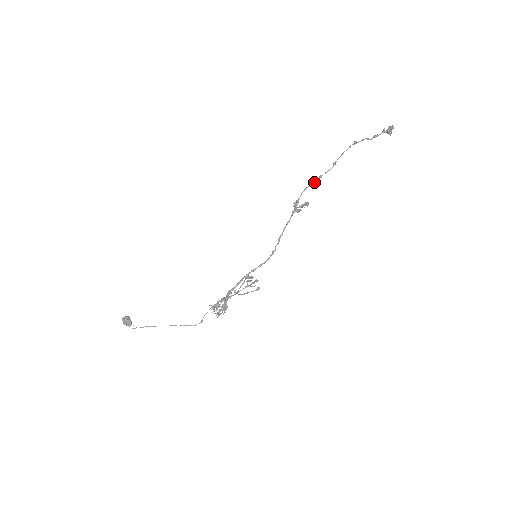
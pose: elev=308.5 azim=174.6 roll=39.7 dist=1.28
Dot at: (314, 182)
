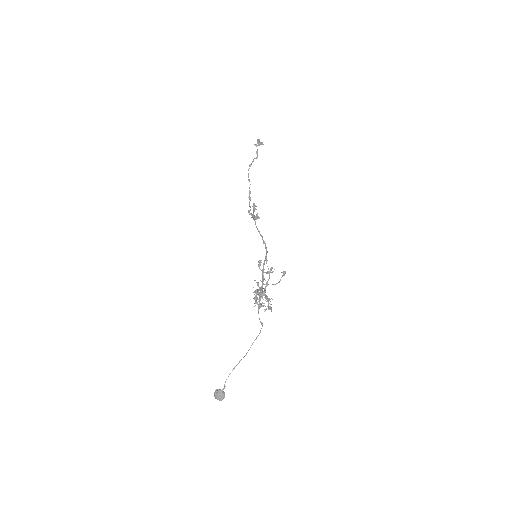
Dot at: (249, 198)
